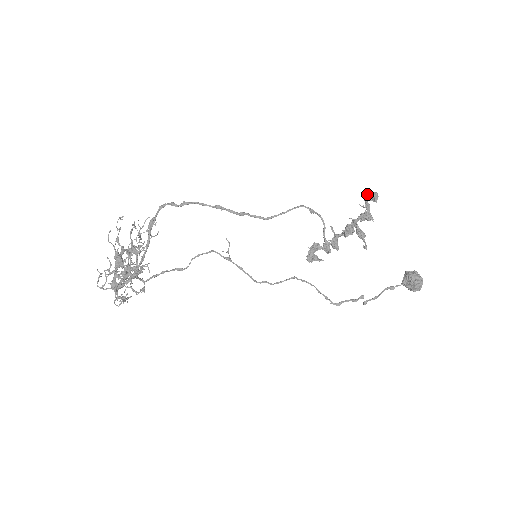
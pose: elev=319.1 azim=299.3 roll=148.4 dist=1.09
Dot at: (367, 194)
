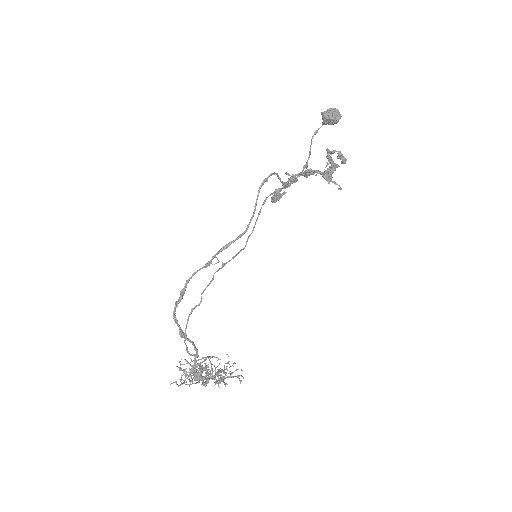
Dot at: (327, 153)
